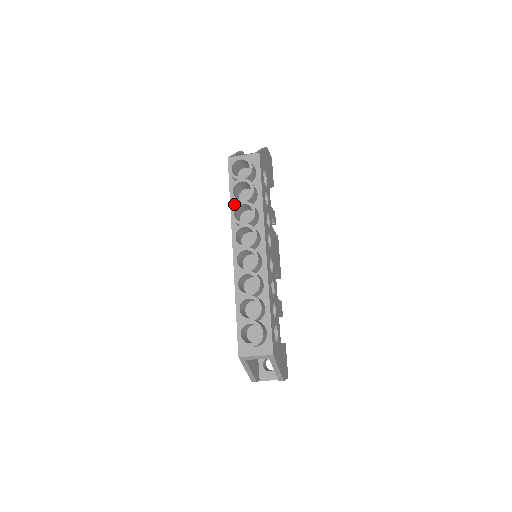
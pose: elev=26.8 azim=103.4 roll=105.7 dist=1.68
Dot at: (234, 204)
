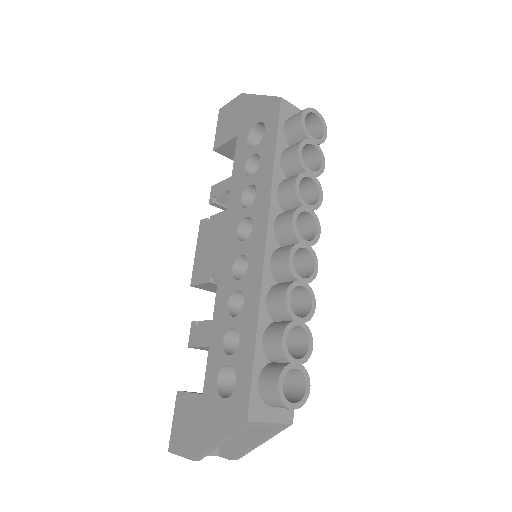
Dot at: (279, 168)
